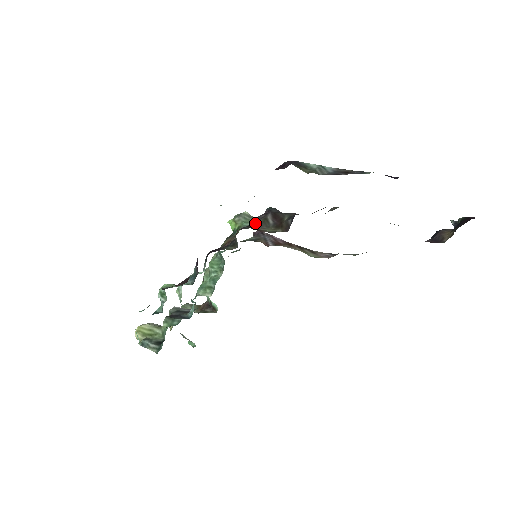
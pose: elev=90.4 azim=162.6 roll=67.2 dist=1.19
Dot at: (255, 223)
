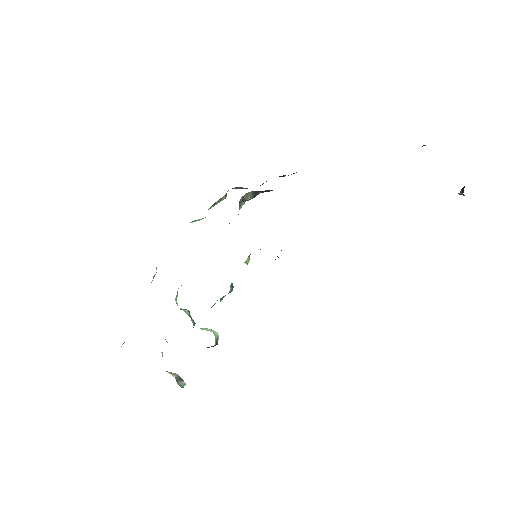
Dot at: occluded
